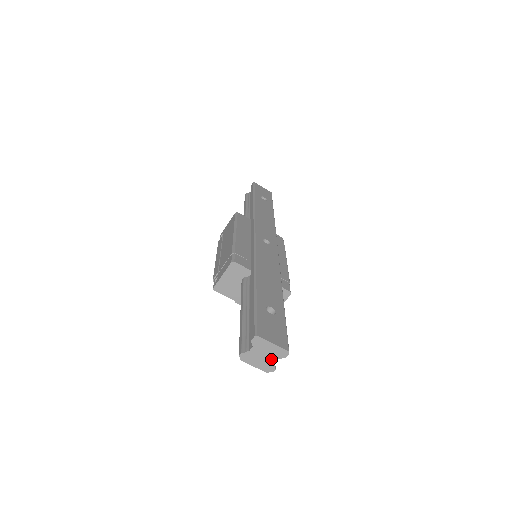
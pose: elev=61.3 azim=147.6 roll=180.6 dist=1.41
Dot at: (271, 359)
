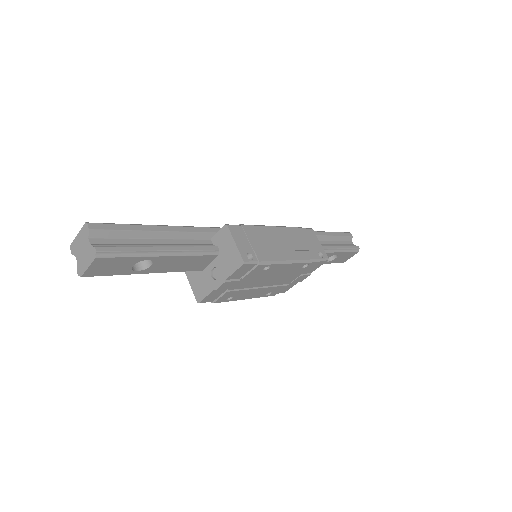
Dot at: (87, 245)
